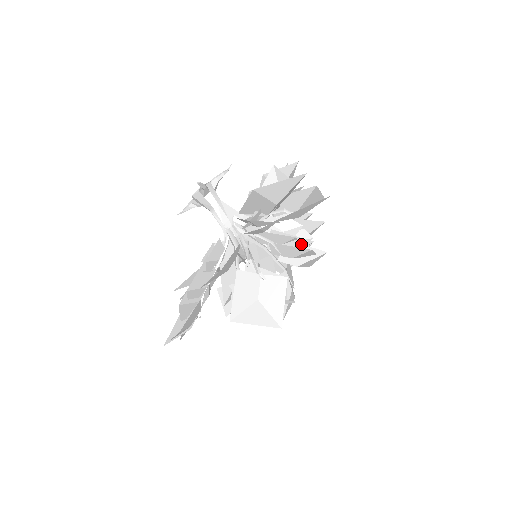
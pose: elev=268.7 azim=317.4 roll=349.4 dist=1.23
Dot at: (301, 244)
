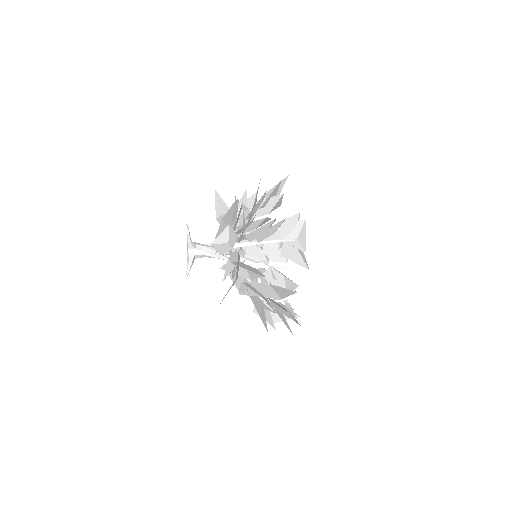
Dot at: occluded
